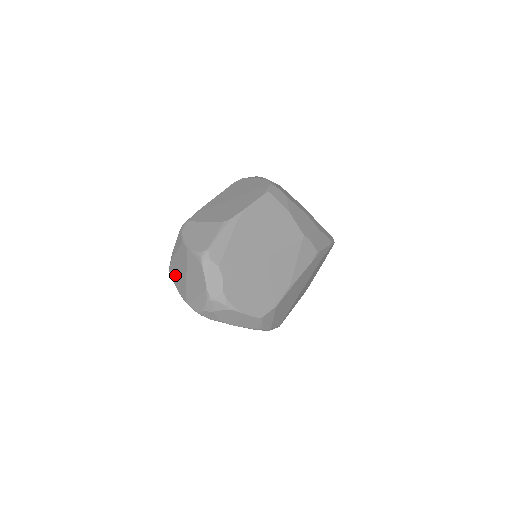
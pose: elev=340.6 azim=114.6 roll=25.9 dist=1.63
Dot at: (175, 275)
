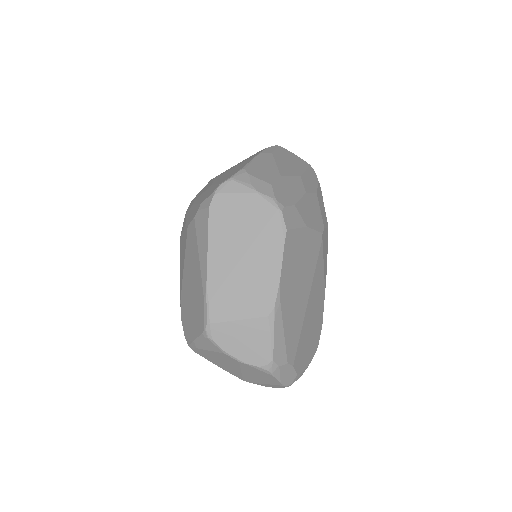
Dot at: (210, 359)
